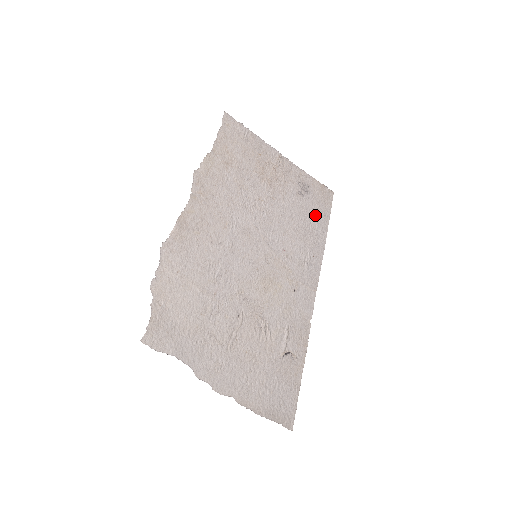
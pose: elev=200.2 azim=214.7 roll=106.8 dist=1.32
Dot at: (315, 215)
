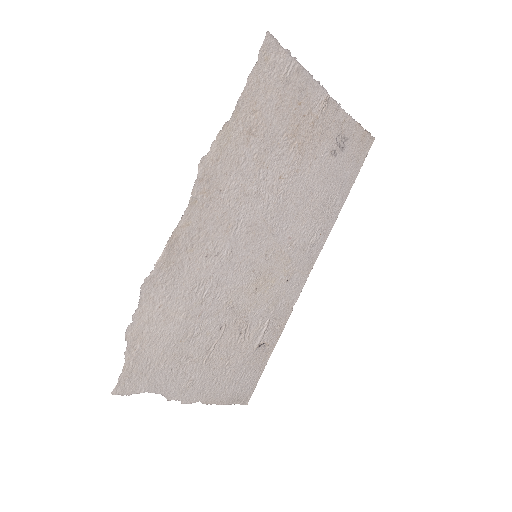
Dot at: (341, 179)
